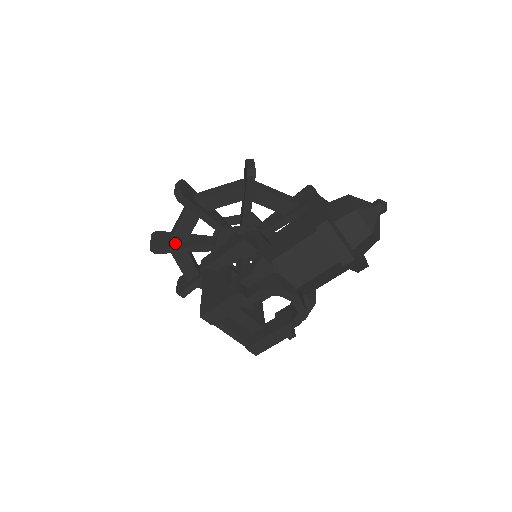
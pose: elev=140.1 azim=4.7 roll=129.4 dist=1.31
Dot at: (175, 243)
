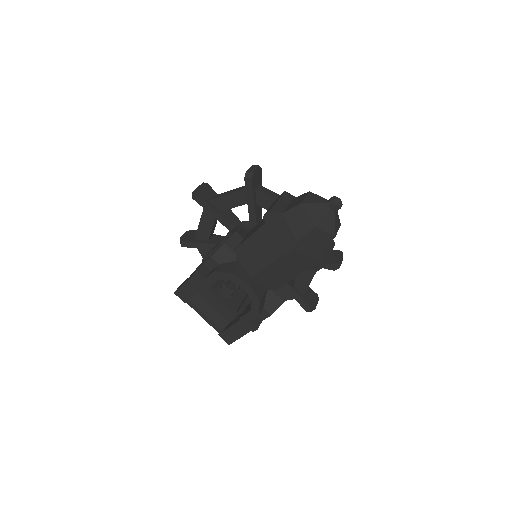
Dot at: (199, 240)
